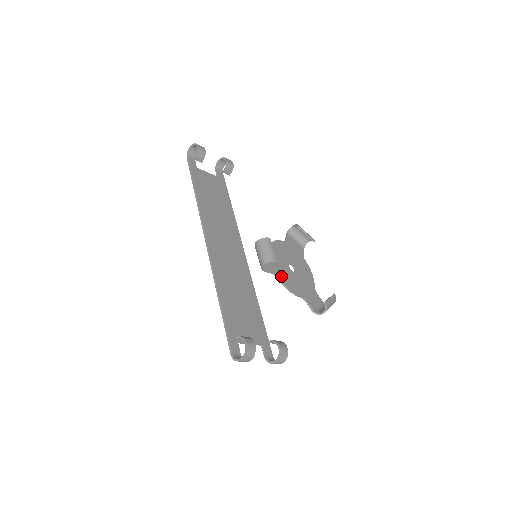
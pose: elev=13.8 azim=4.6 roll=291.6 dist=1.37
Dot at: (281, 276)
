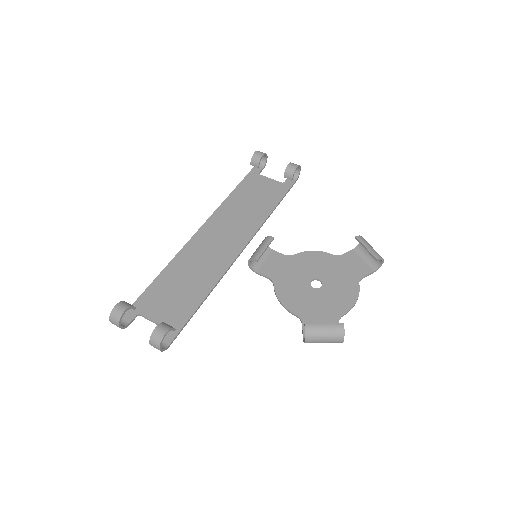
Dot at: (281, 285)
